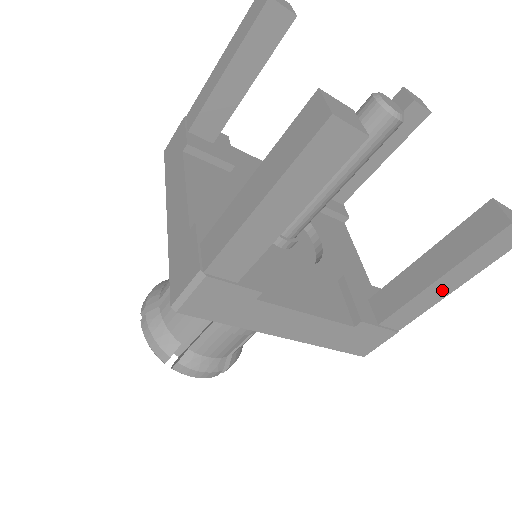
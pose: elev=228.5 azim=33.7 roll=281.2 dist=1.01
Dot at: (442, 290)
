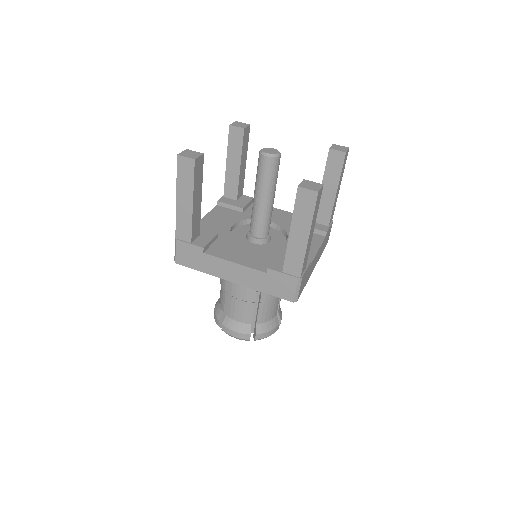
Dot at: (300, 240)
